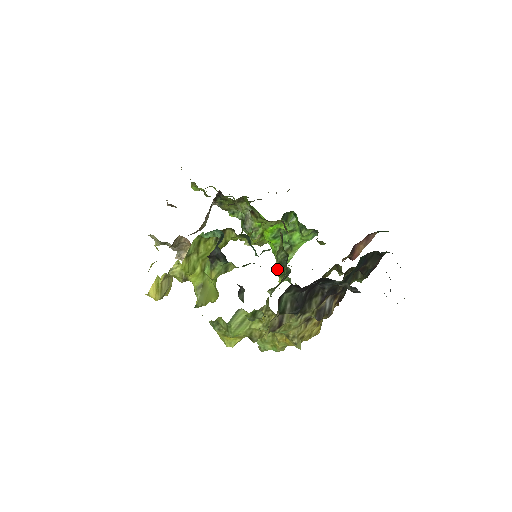
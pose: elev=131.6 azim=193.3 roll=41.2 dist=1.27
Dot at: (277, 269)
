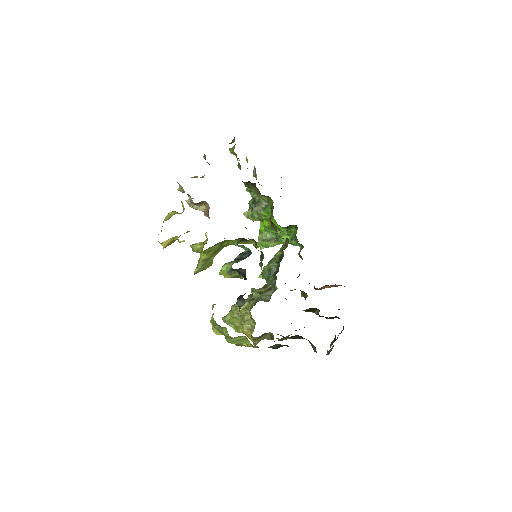
Dot at: (264, 271)
